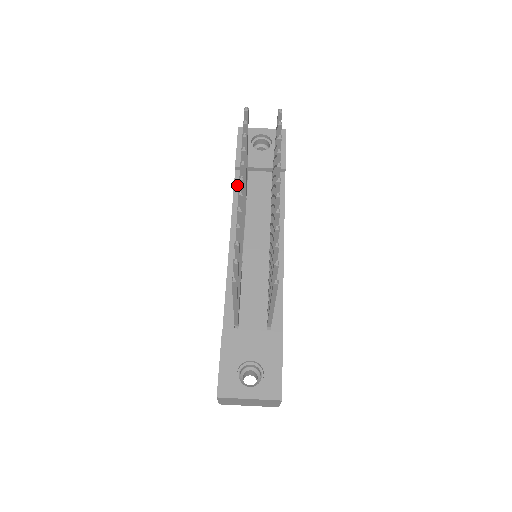
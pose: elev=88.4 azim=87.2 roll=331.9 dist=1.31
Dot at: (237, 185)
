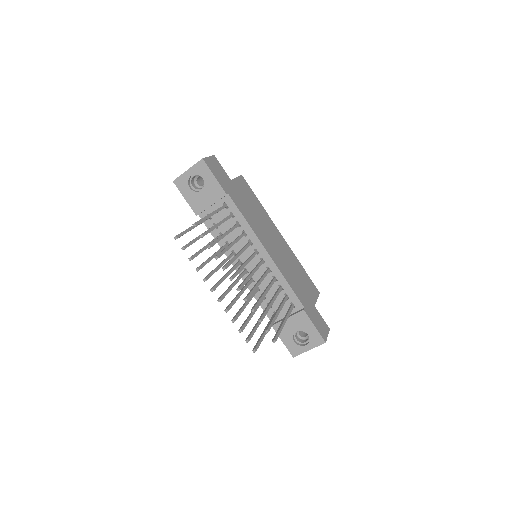
Dot at: (208, 226)
